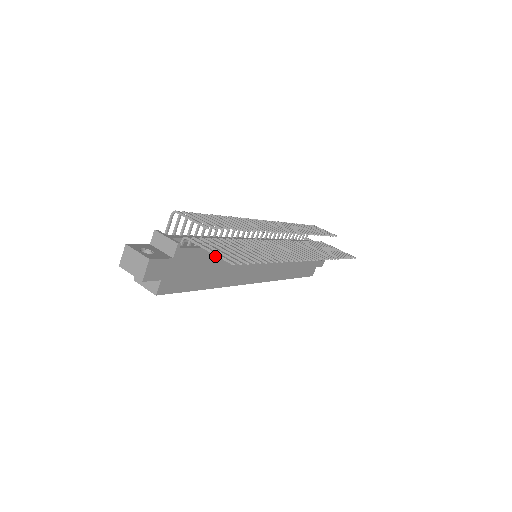
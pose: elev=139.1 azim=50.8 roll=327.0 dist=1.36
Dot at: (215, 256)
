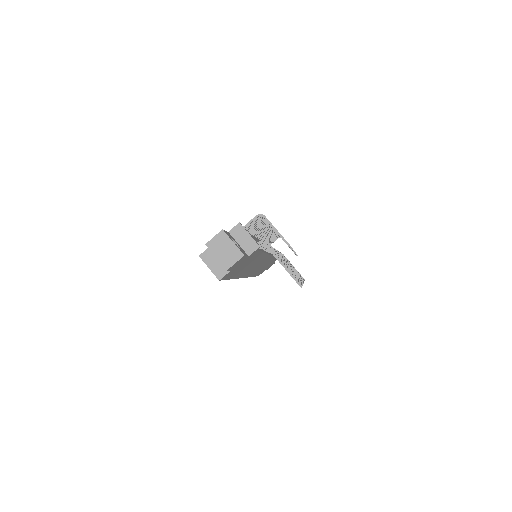
Dot at: (257, 257)
